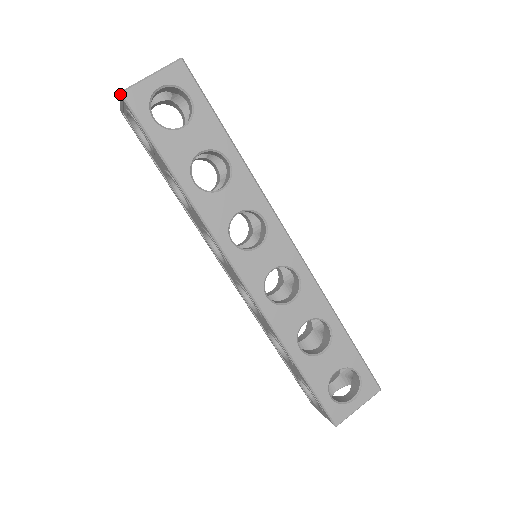
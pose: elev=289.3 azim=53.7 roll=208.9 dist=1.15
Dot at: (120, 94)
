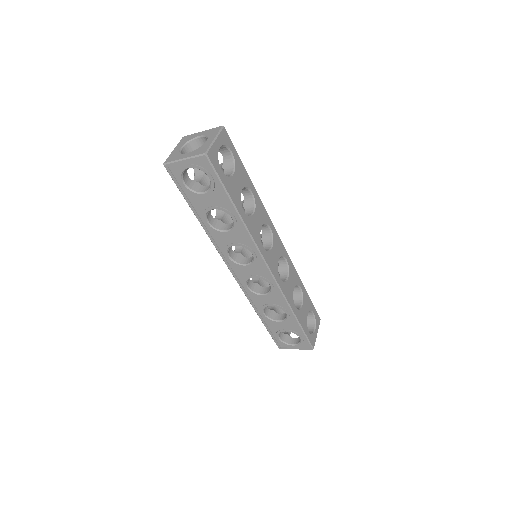
Dot at: (205, 155)
